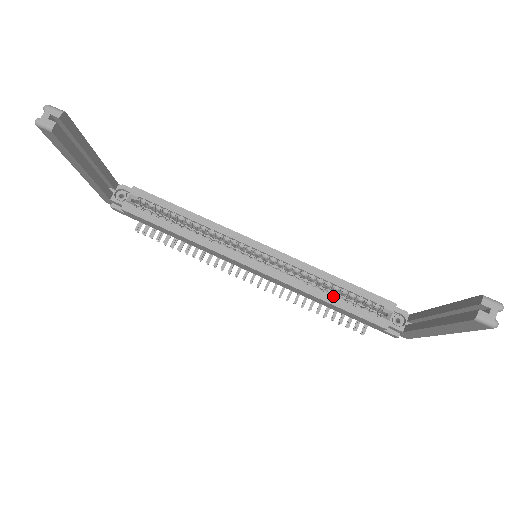
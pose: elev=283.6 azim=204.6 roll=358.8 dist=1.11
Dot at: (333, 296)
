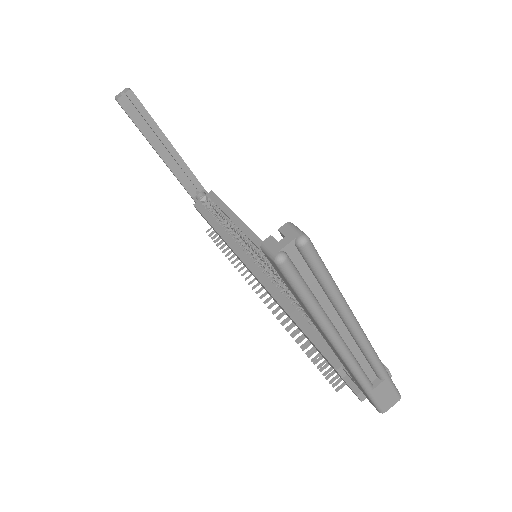
Dot at: (301, 313)
